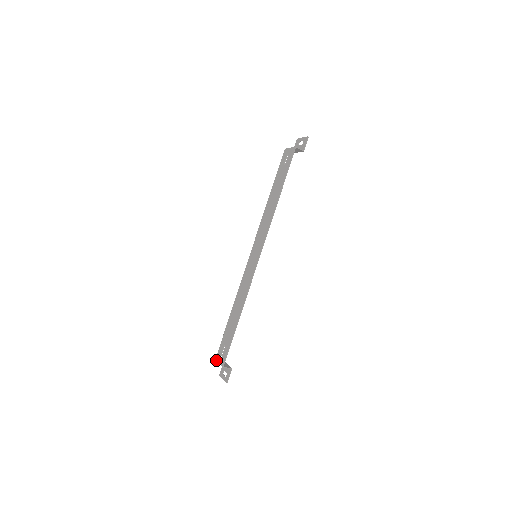
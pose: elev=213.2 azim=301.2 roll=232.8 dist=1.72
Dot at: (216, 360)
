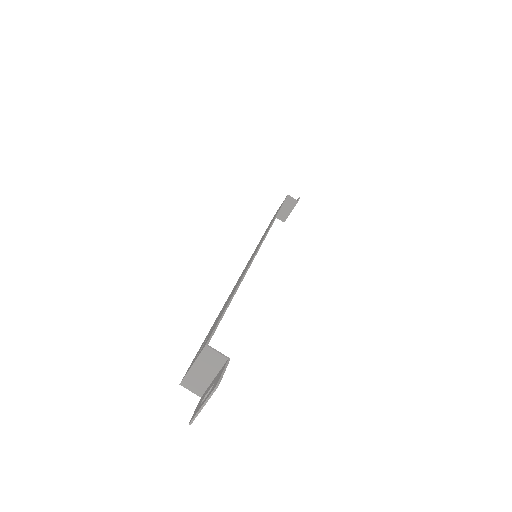
Dot at: (183, 377)
